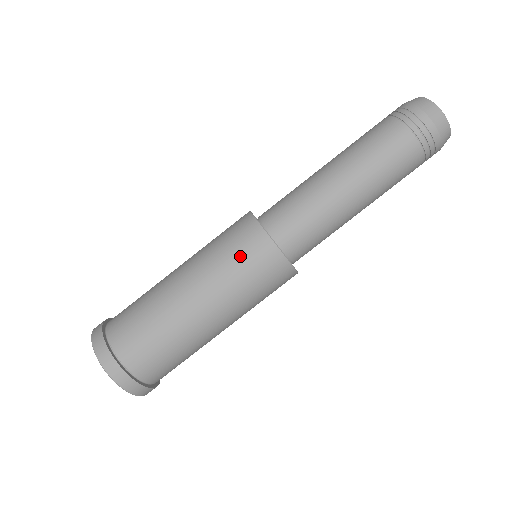
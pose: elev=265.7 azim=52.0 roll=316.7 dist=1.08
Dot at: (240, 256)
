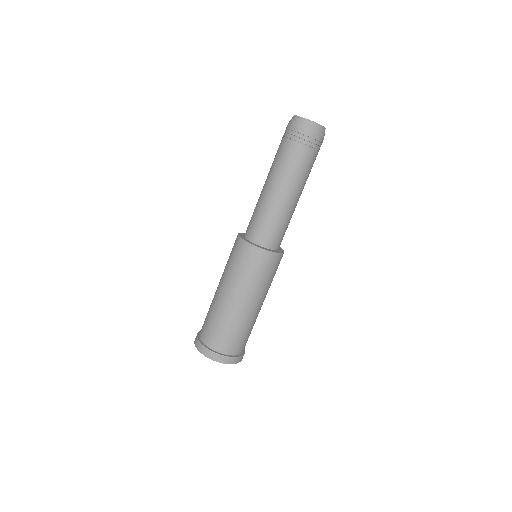
Dot at: (244, 264)
